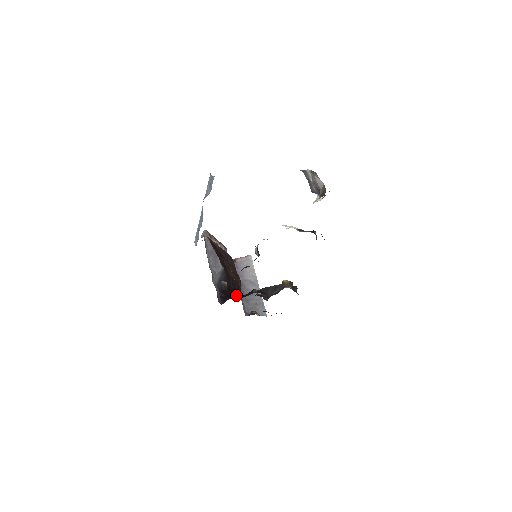
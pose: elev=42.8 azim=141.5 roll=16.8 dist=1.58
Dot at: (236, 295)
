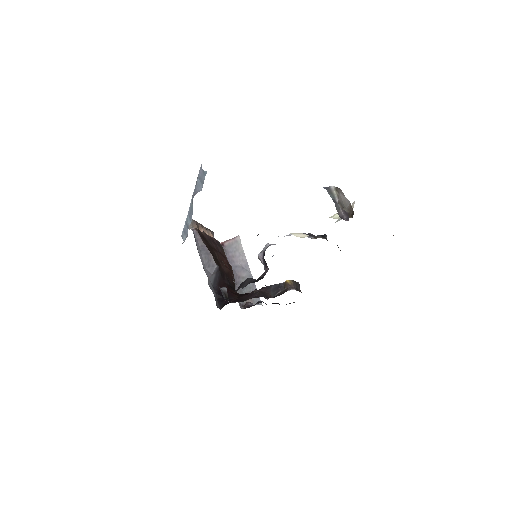
Dot at: (233, 295)
